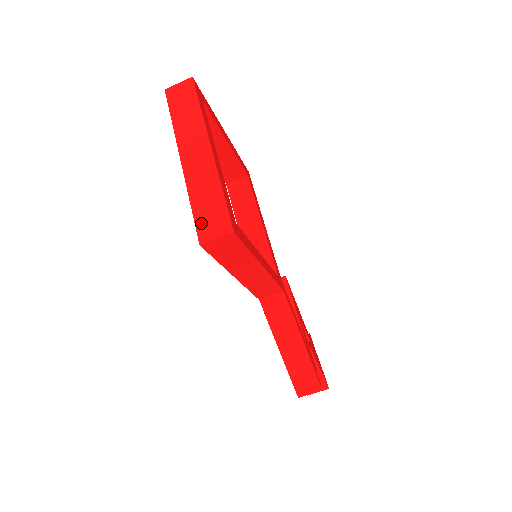
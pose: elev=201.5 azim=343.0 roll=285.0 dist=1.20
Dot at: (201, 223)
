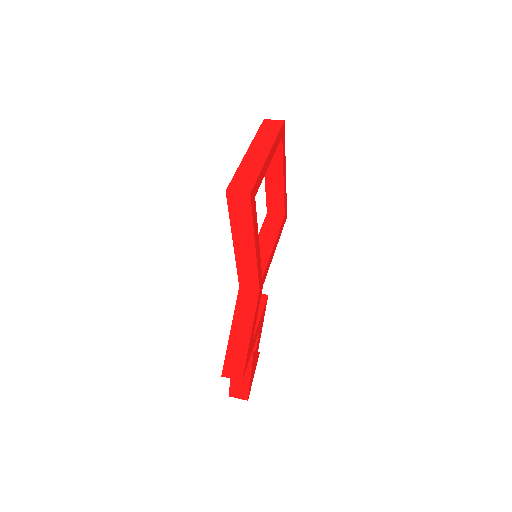
Dot at: (235, 182)
